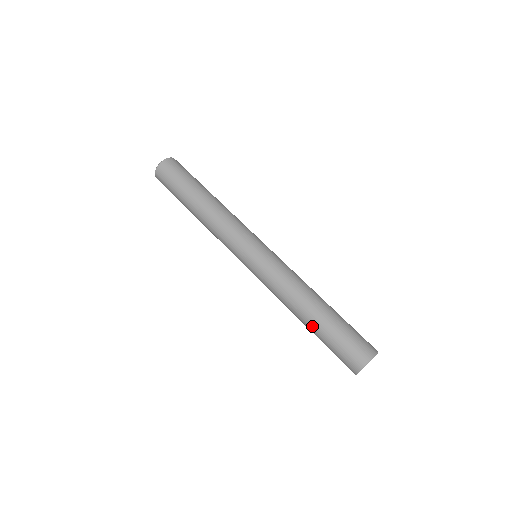
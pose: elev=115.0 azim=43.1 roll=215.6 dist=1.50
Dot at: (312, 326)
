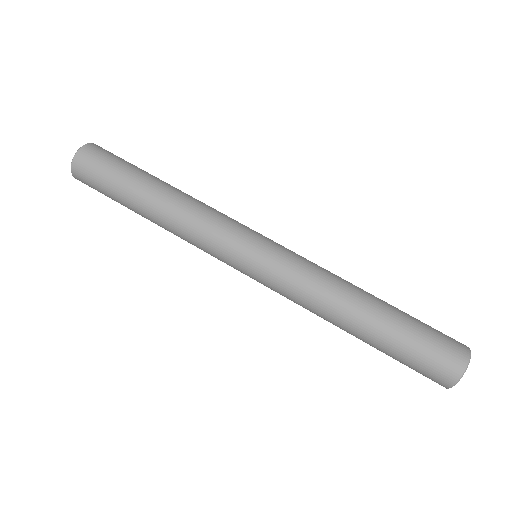
Dot at: (371, 334)
